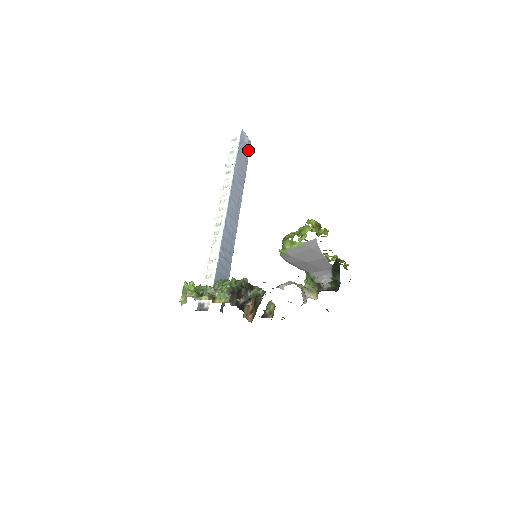
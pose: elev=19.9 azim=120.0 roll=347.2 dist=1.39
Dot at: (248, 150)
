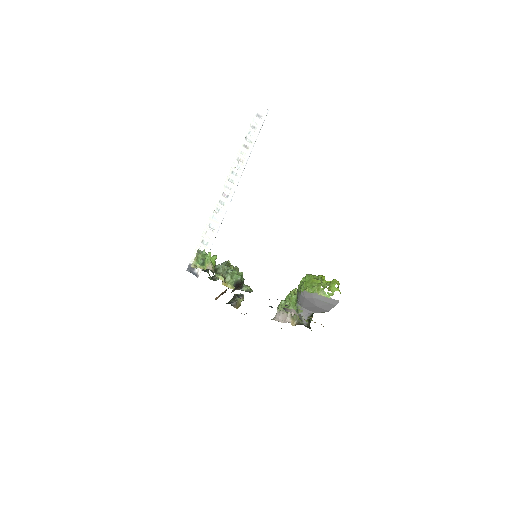
Dot at: occluded
